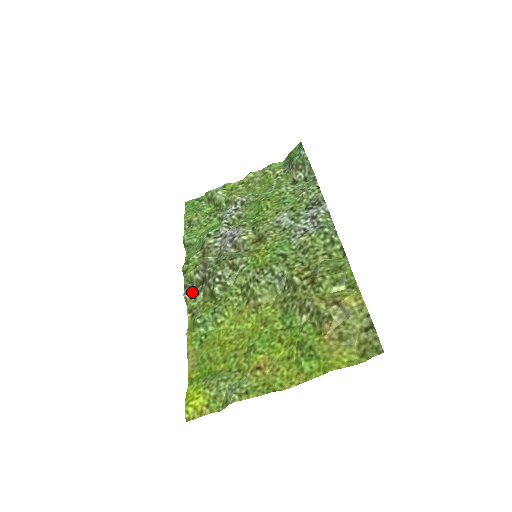
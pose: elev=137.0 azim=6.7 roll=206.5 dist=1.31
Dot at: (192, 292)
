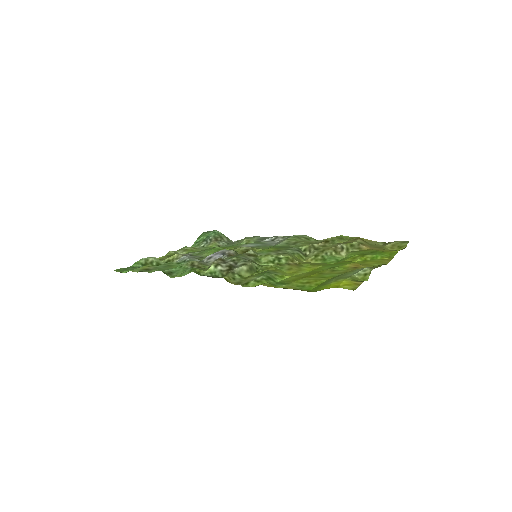
Dot at: (226, 276)
